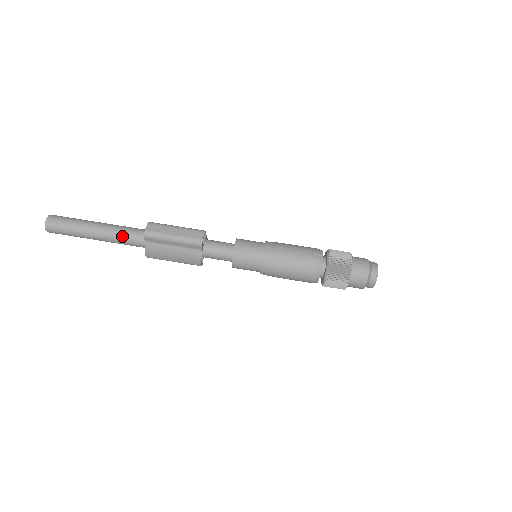
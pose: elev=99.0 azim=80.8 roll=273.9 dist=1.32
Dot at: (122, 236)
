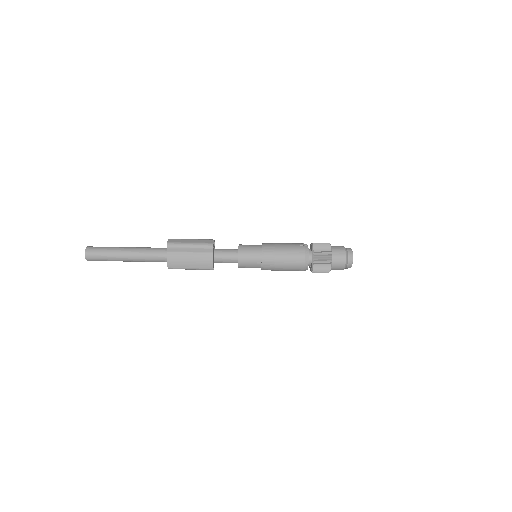
Dot at: (148, 252)
